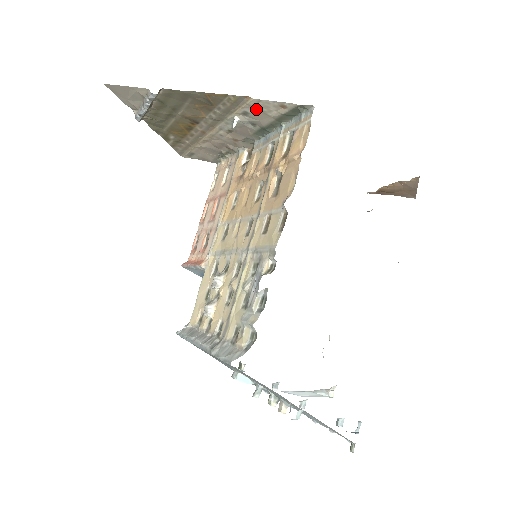
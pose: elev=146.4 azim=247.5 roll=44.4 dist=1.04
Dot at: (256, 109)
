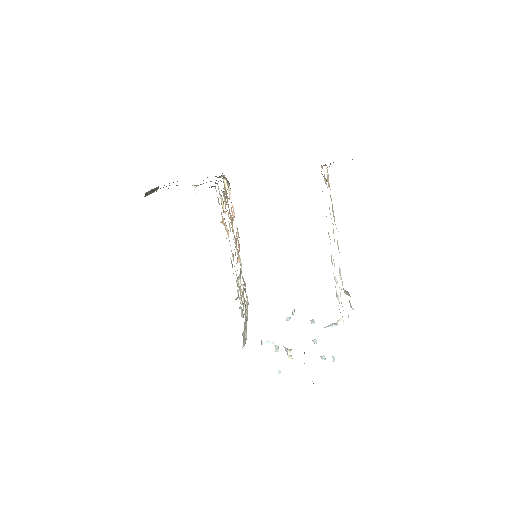
Dot at: occluded
